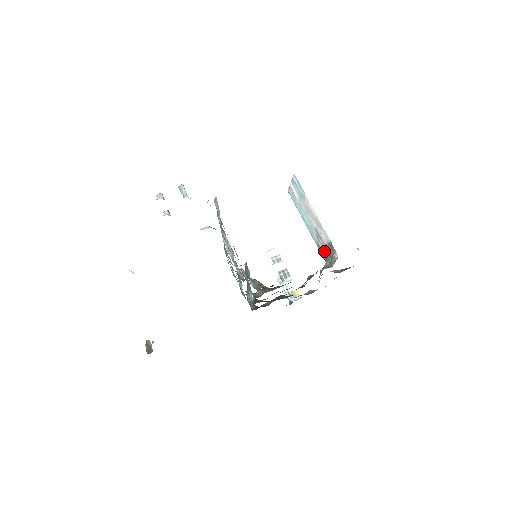
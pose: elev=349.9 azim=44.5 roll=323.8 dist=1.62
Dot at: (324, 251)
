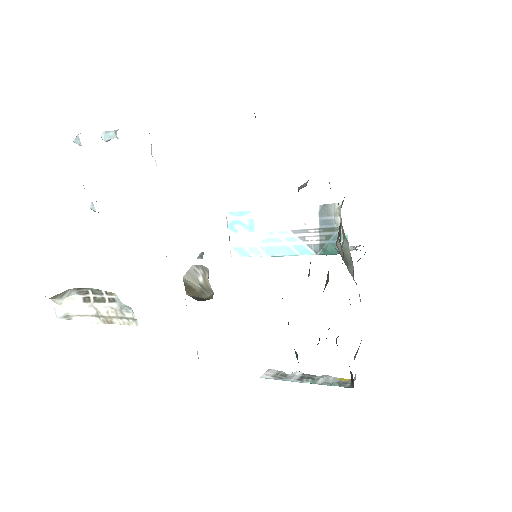
Dot at: (323, 240)
